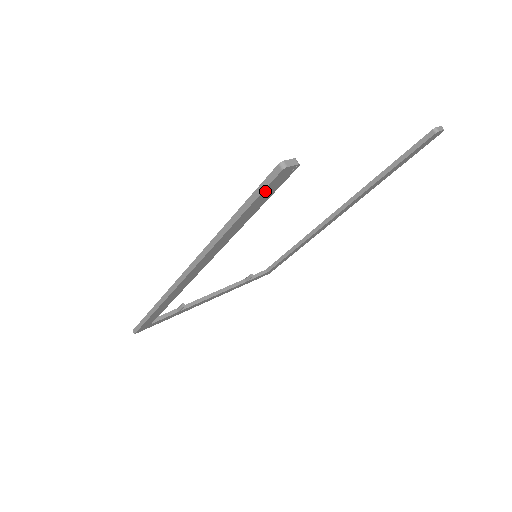
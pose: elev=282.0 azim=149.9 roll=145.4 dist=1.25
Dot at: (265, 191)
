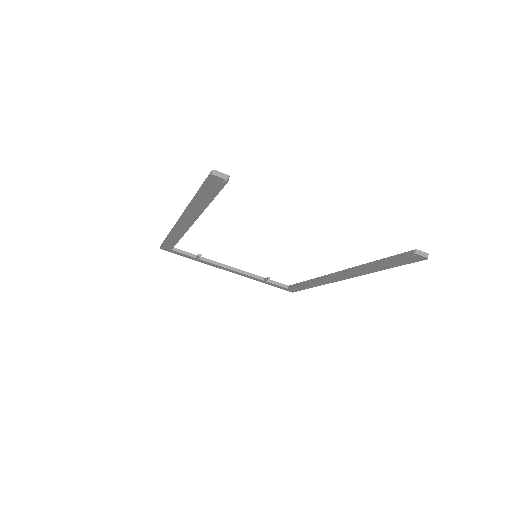
Dot at: (207, 185)
